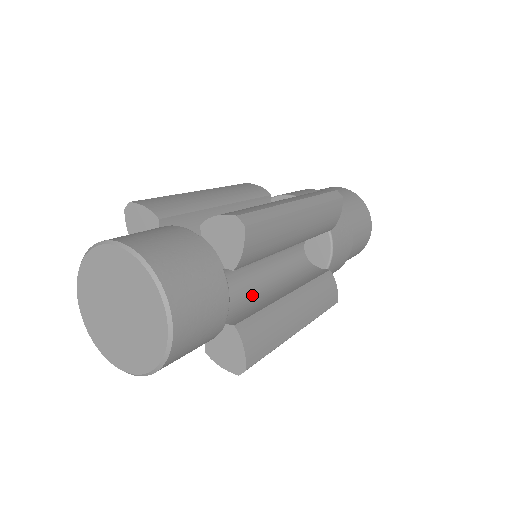
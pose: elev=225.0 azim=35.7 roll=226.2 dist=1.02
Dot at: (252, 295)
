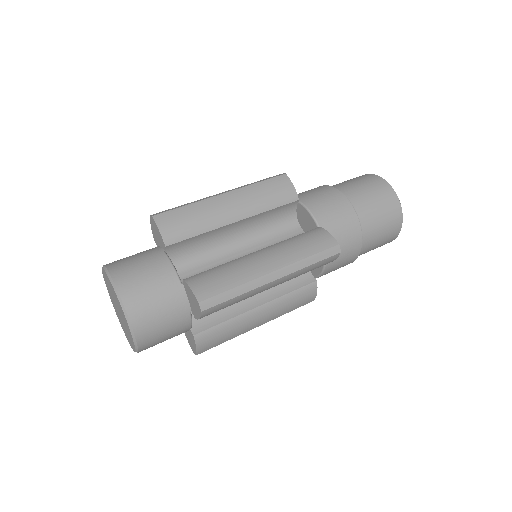
Dot at: occluded
